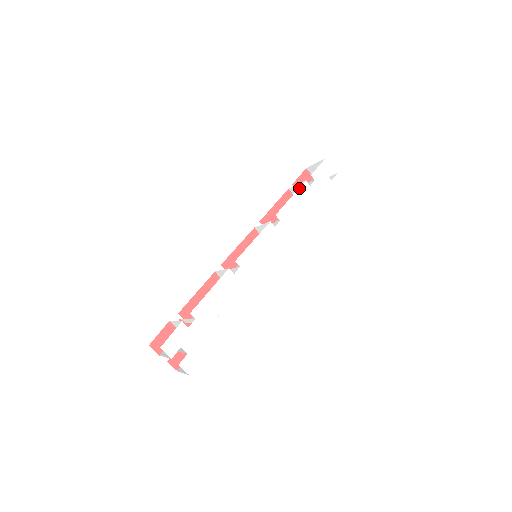
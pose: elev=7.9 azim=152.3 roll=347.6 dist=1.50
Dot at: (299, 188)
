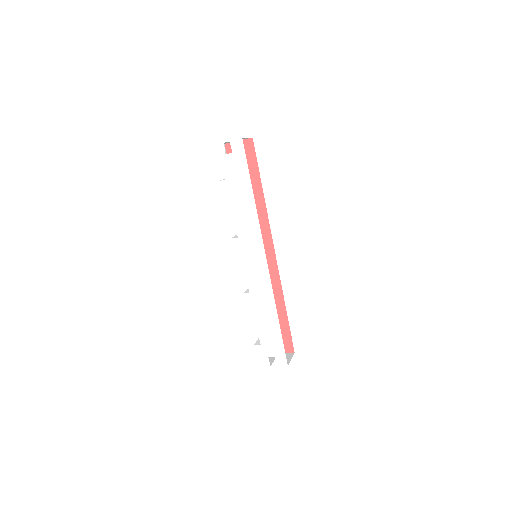
Dot at: (222, 192)
